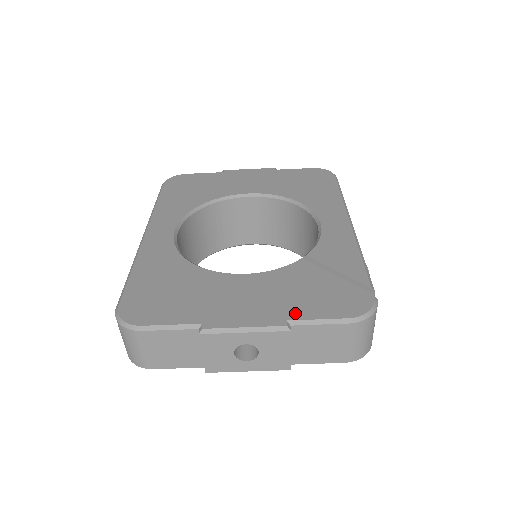
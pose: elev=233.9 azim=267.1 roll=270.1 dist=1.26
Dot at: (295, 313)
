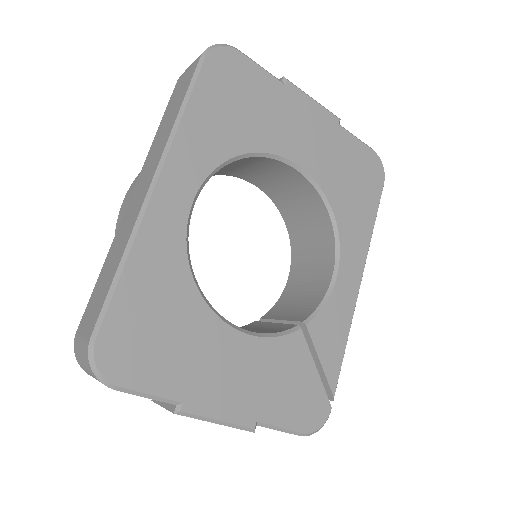
Dot at: (267, 414)
